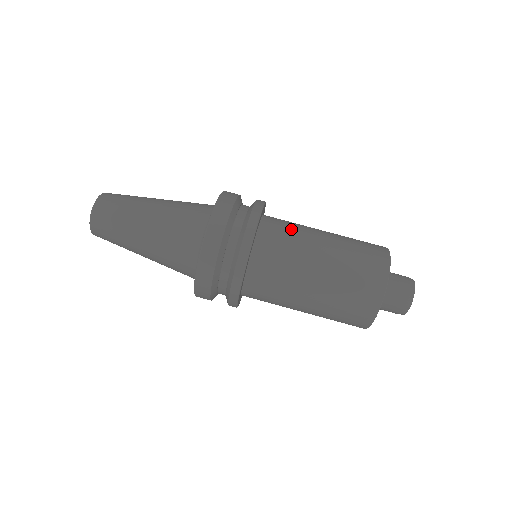
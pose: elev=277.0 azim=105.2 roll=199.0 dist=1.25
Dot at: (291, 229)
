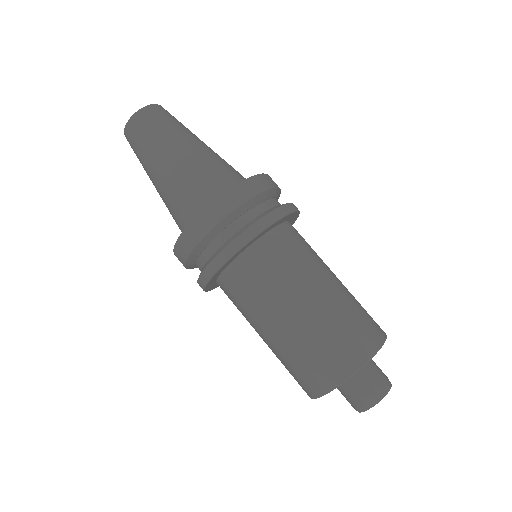
Dot at: (271, 277)
